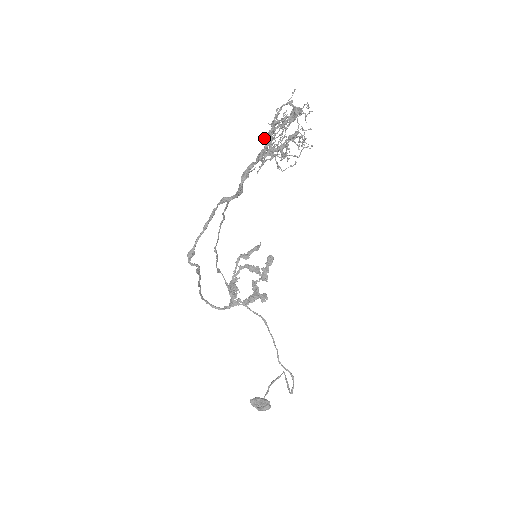
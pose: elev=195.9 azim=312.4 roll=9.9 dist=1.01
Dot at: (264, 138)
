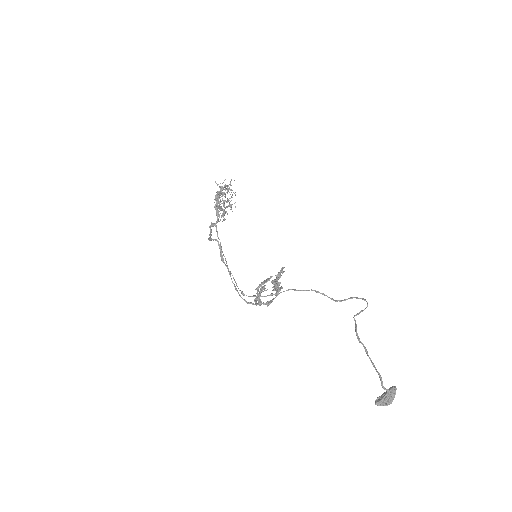
Dot at: (218, 221)
